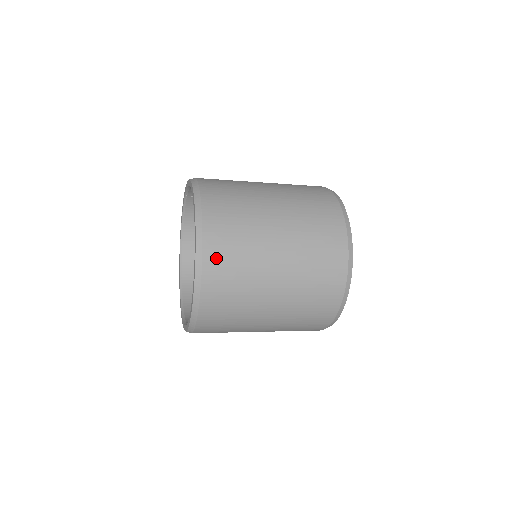
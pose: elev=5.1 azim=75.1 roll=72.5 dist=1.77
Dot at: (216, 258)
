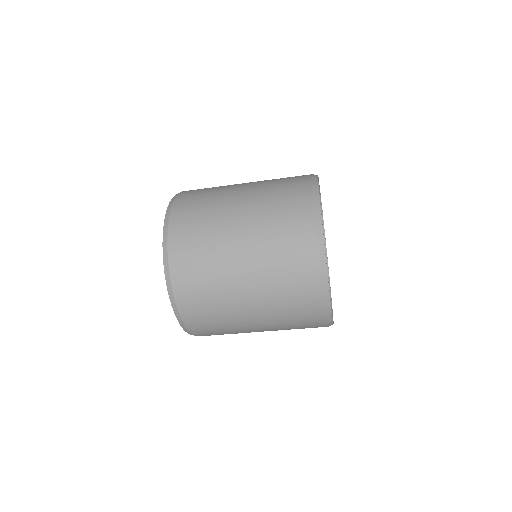
Dot at: (182, 274)
